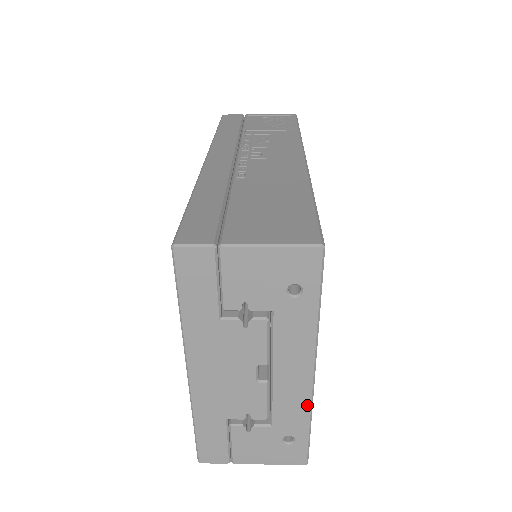
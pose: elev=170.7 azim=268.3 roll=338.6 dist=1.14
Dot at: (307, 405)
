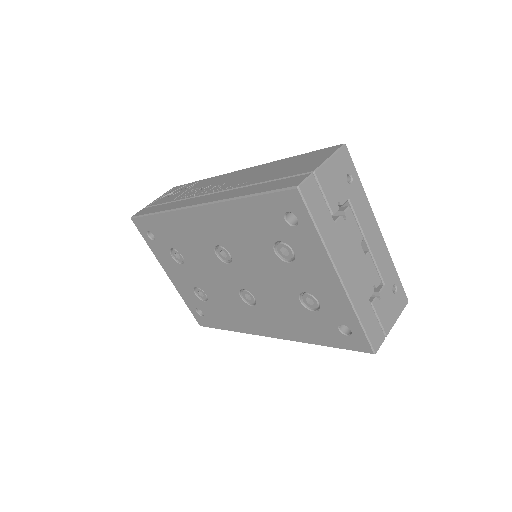
Dot at: (388, 254)
